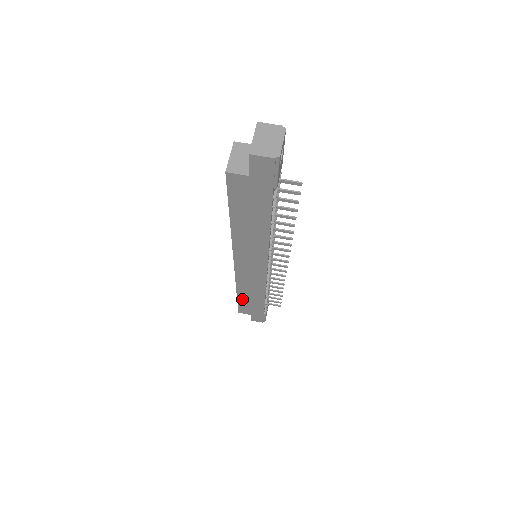
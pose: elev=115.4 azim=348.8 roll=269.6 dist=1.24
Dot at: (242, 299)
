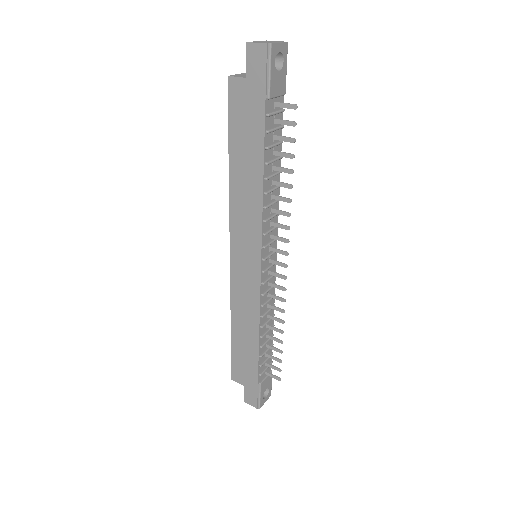
Dot at: (236, 342)
